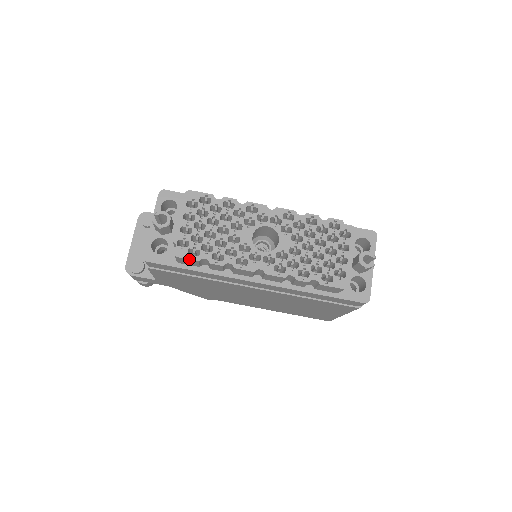
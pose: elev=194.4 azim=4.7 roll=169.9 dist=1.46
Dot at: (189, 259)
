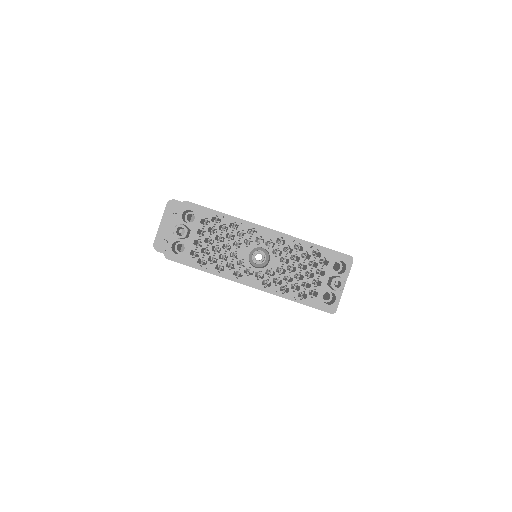
Dot at: occluded
